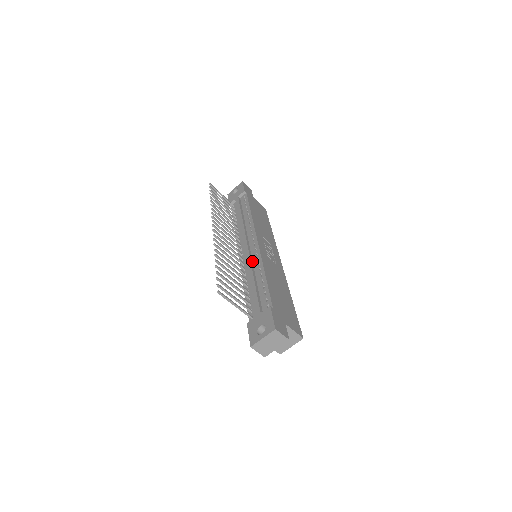
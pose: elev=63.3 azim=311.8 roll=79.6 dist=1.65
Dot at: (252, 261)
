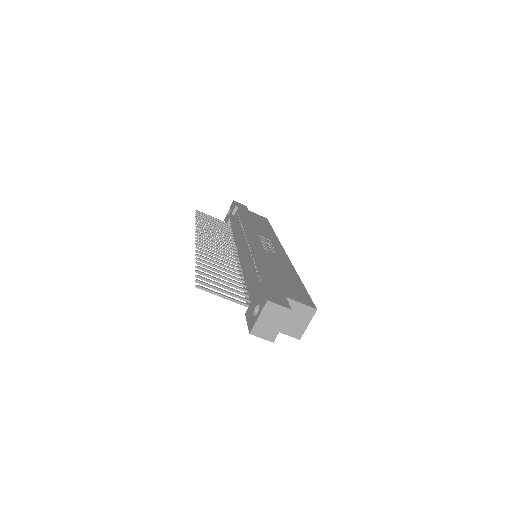
Dot at: (246, 257)
